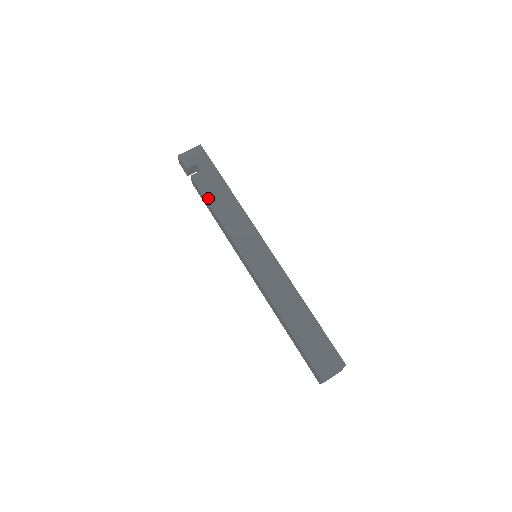
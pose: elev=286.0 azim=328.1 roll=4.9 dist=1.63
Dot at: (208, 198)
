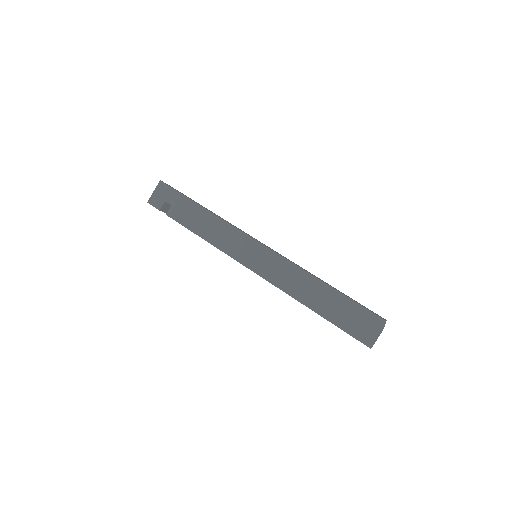
Dot at: (189, 227)
